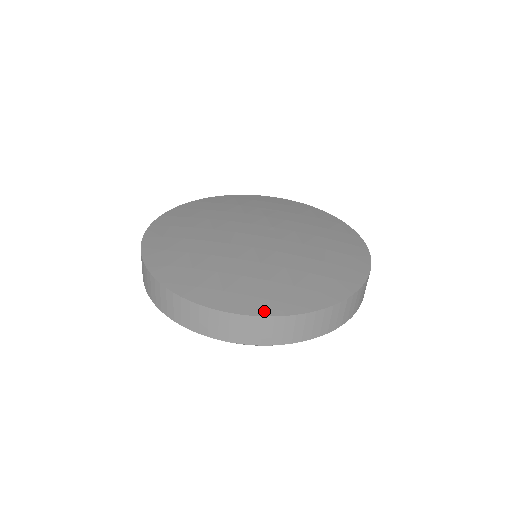
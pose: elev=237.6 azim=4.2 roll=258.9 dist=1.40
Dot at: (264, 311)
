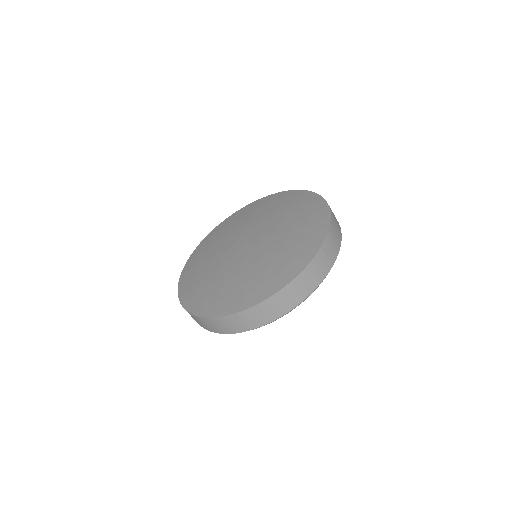
Dot at: (203, 313)
